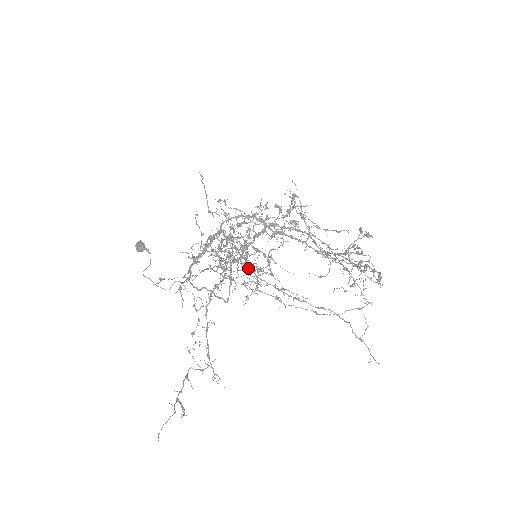
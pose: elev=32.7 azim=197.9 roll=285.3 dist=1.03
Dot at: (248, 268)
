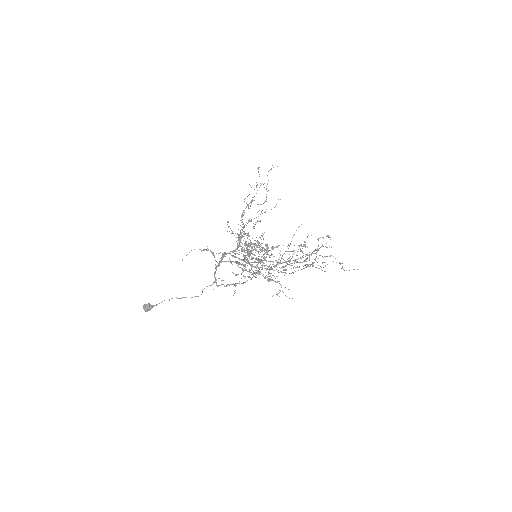
Dot at: occluded
